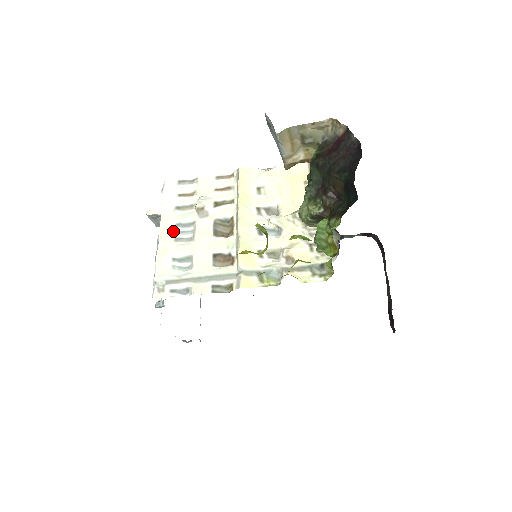
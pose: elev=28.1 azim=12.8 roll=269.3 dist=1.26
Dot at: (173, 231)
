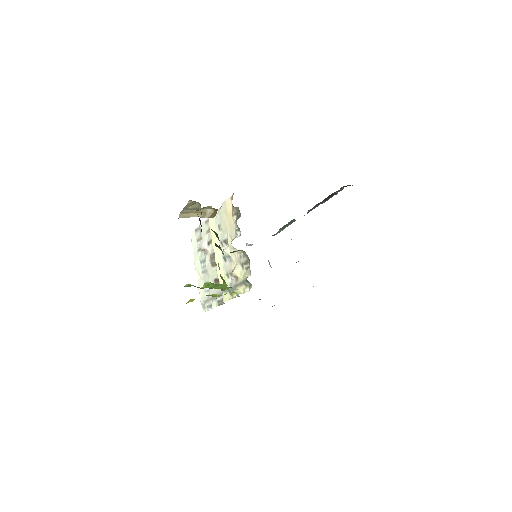
Dot at: (200, 267)
